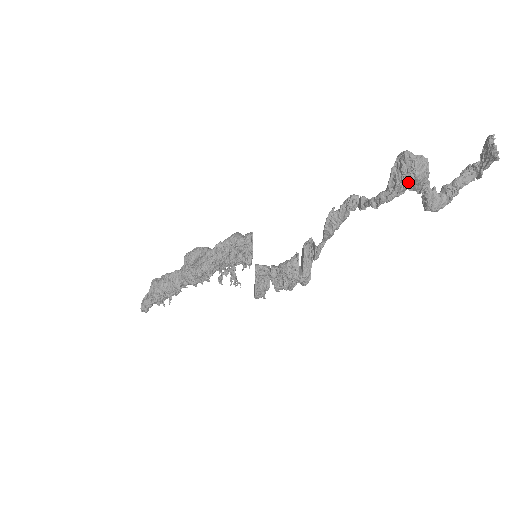
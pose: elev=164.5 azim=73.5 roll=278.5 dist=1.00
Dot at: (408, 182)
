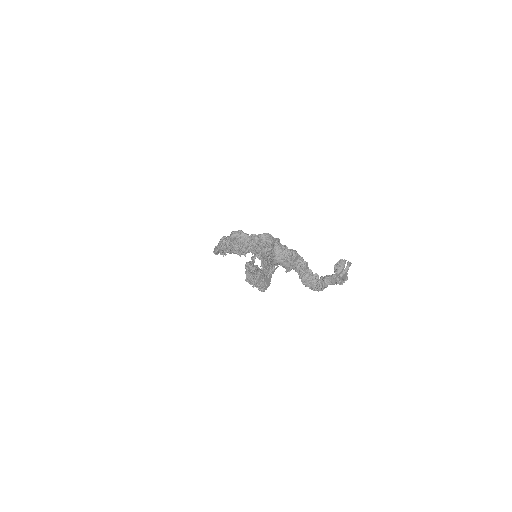
Dot at: (273, 261)
